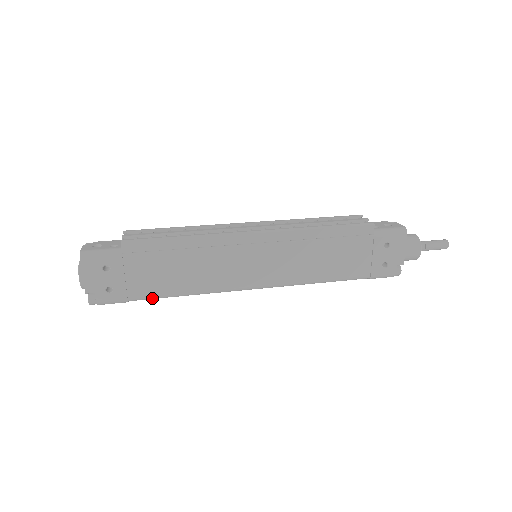
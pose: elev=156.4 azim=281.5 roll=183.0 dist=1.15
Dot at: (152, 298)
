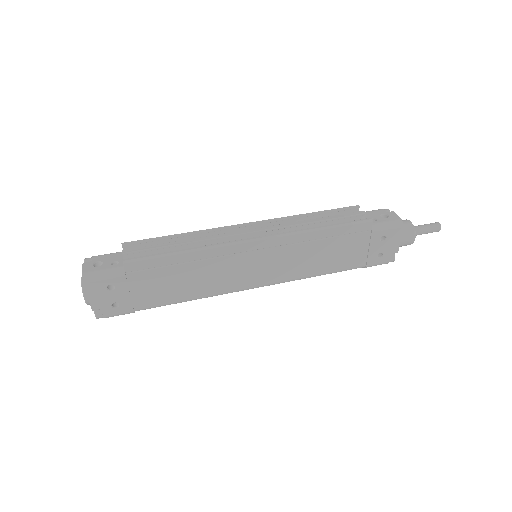
Dot at: occluded
